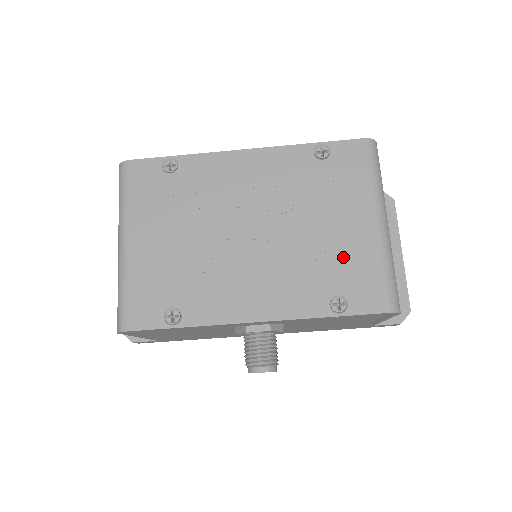
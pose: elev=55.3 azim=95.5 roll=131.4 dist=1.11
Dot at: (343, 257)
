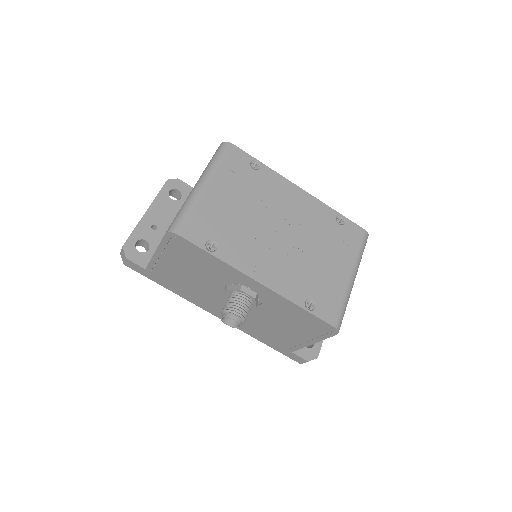
Dot at: (325, 281)
